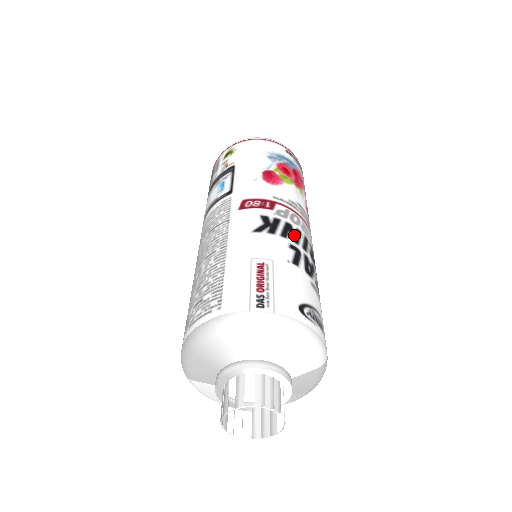
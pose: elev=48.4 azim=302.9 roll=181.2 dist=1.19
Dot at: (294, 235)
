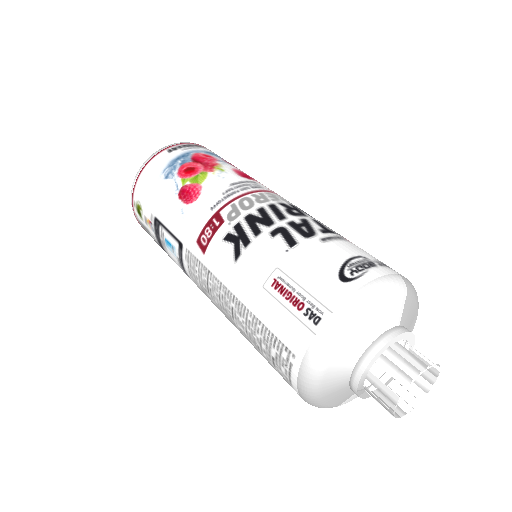
Dot at: (262, 220)
